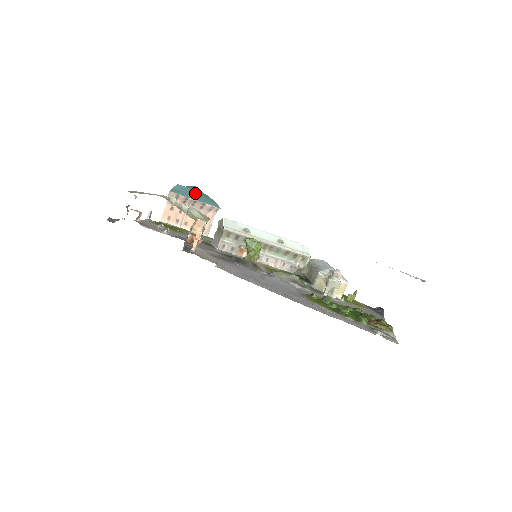
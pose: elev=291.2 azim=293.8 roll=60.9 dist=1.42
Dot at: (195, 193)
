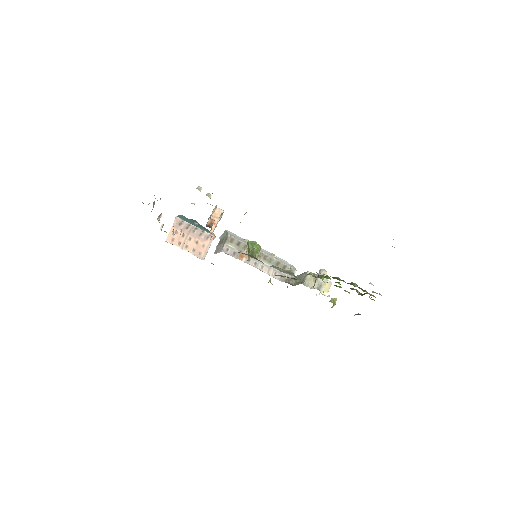
Dot at: occluded
